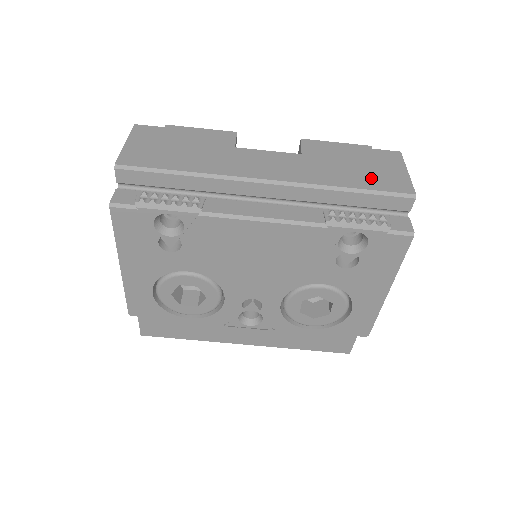
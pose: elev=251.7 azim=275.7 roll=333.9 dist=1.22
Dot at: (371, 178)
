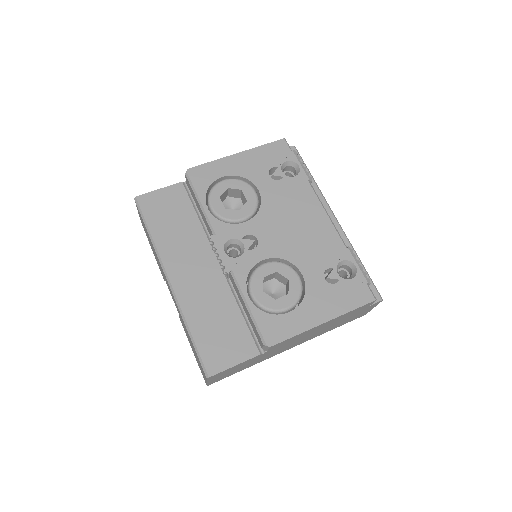
Dot at: occluded
